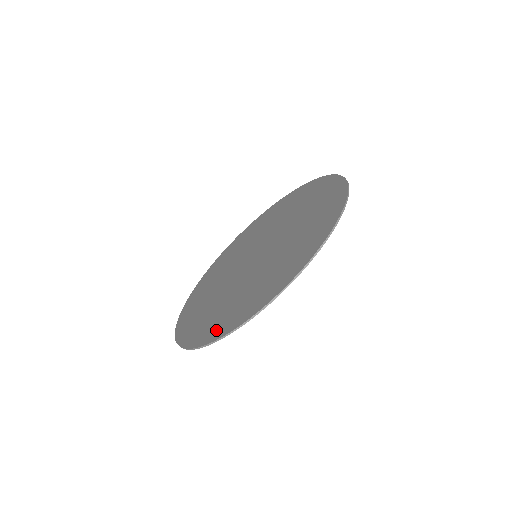
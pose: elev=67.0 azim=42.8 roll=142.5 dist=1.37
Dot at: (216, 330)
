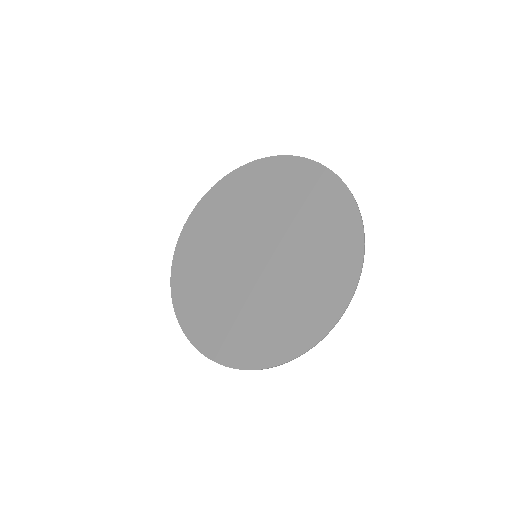
Dot at: (243, 355)
